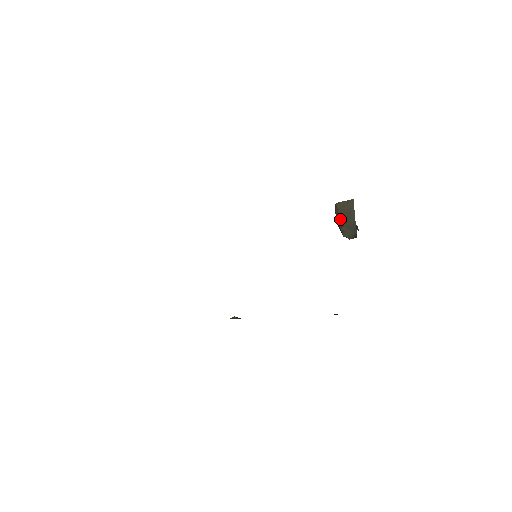
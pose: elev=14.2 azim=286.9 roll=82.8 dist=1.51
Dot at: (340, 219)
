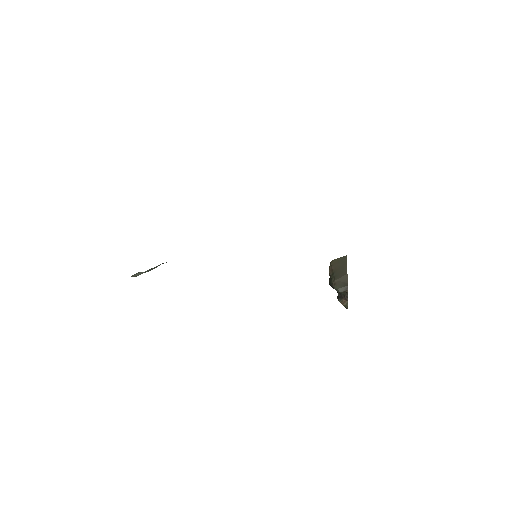
Dot at: (333, 273)
